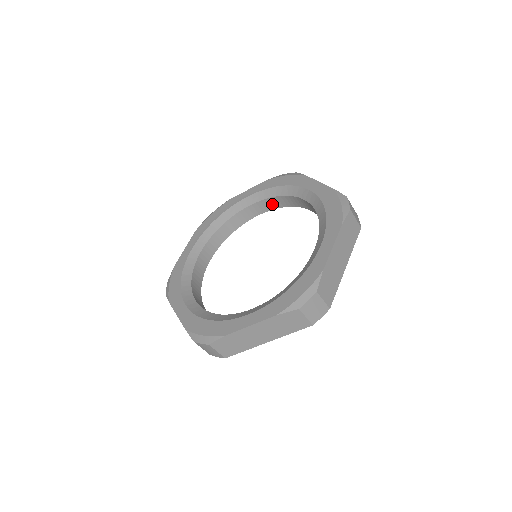
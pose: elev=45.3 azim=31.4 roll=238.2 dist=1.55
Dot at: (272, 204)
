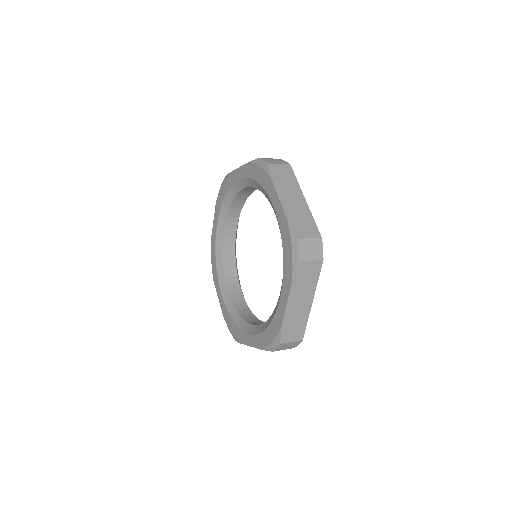
Dot at: occluded
